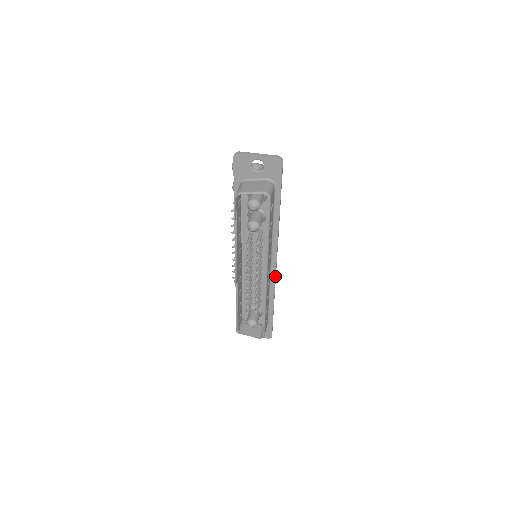
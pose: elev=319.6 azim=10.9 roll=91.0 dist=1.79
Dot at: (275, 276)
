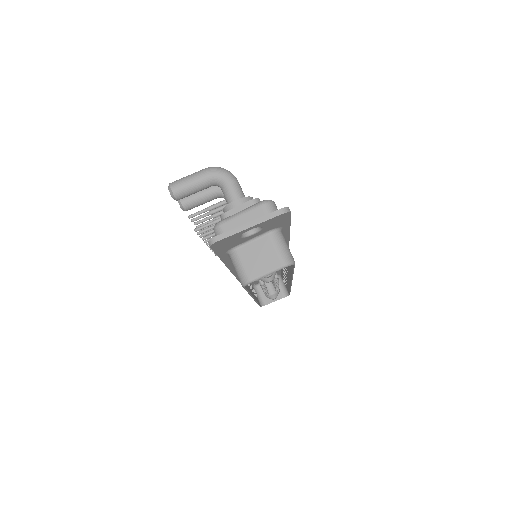
Dot at: occluded
